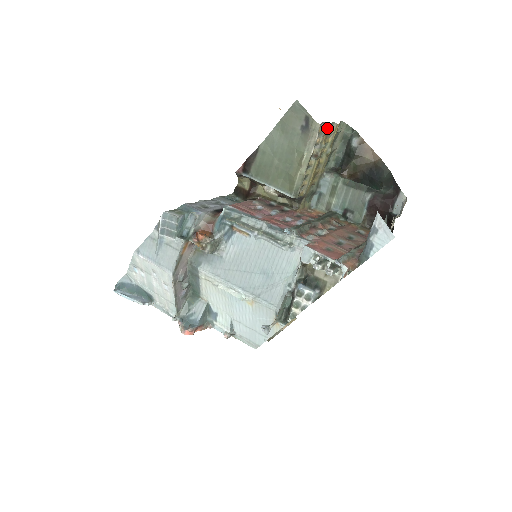
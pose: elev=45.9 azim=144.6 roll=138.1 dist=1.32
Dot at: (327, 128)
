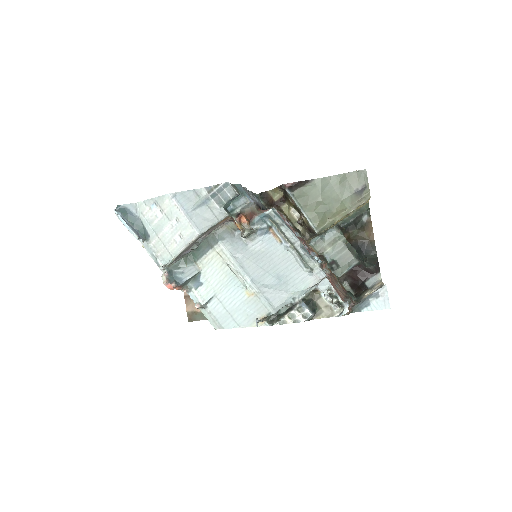
Dot at: occluded
